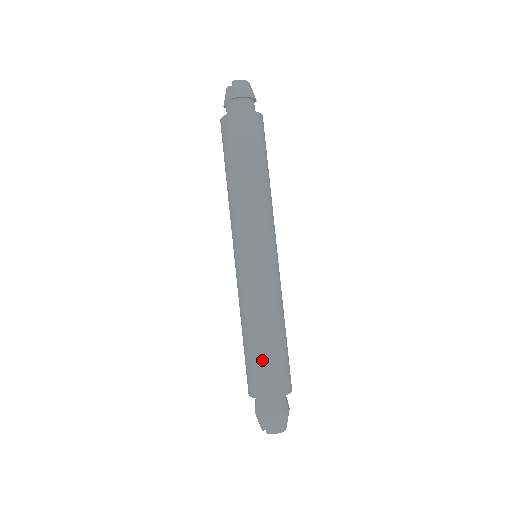
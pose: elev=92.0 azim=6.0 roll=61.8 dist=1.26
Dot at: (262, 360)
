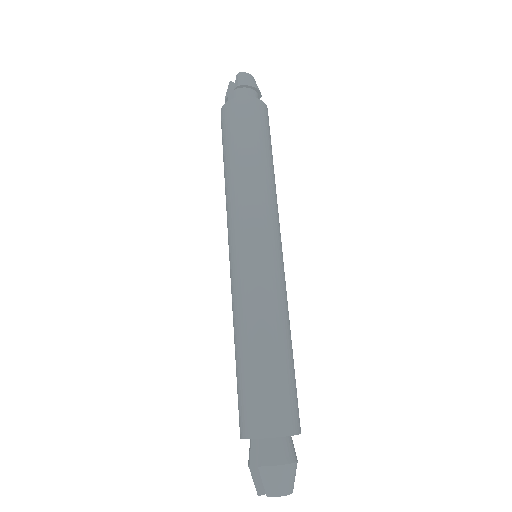
Dot at: (265, 381)
